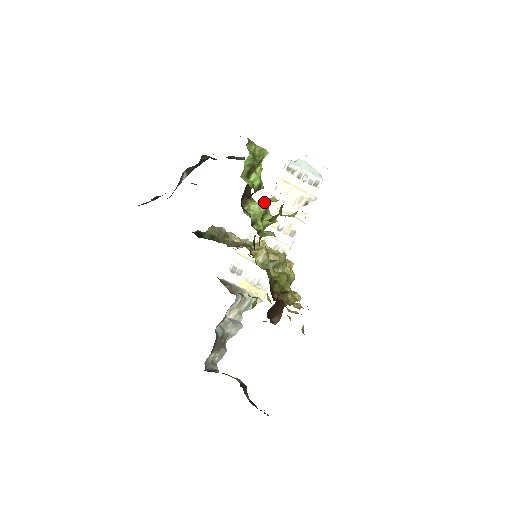
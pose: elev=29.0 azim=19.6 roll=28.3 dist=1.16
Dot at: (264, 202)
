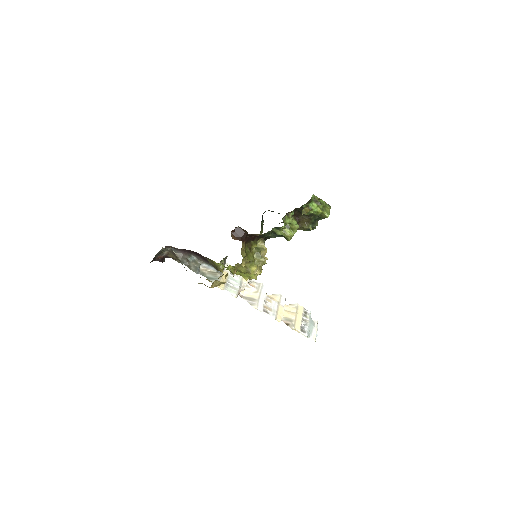
Dot at: (280, 294)
